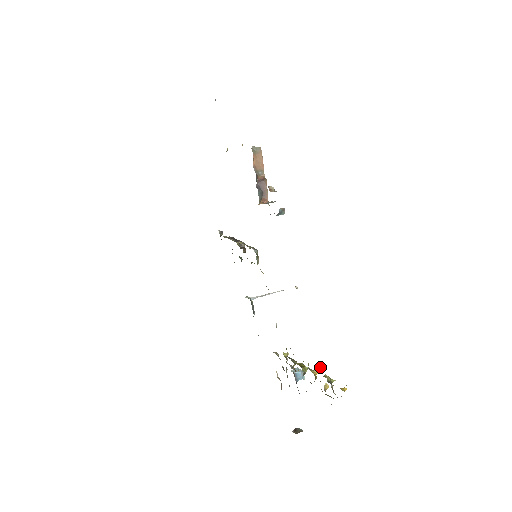
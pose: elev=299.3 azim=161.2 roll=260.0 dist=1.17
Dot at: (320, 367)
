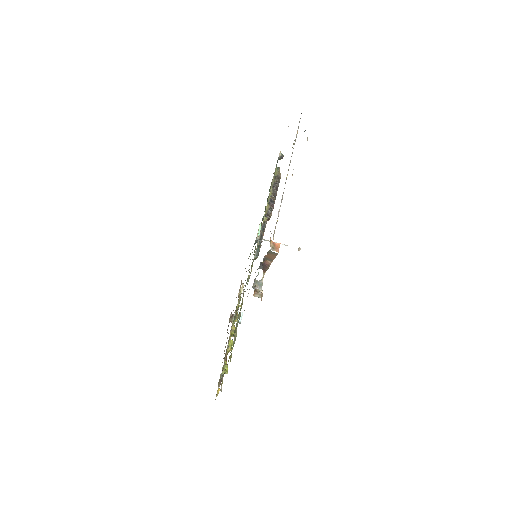
Dot at: occluded
